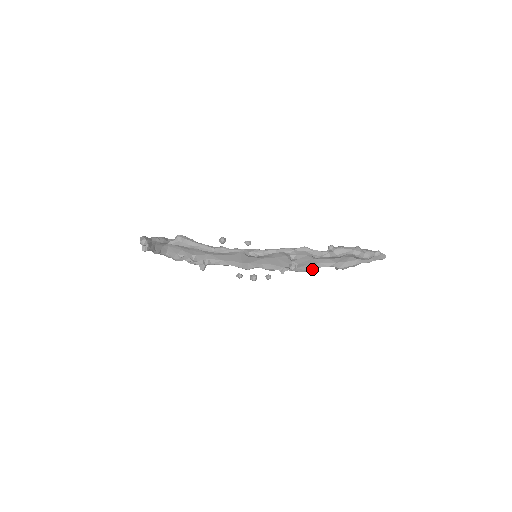
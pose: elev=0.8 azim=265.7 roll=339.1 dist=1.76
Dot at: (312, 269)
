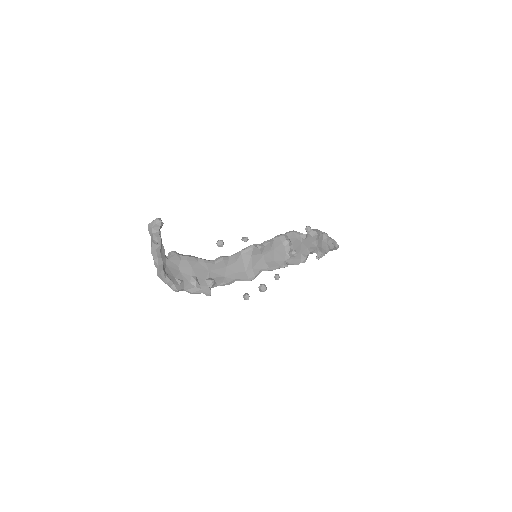
Dot at: (306, 256)
